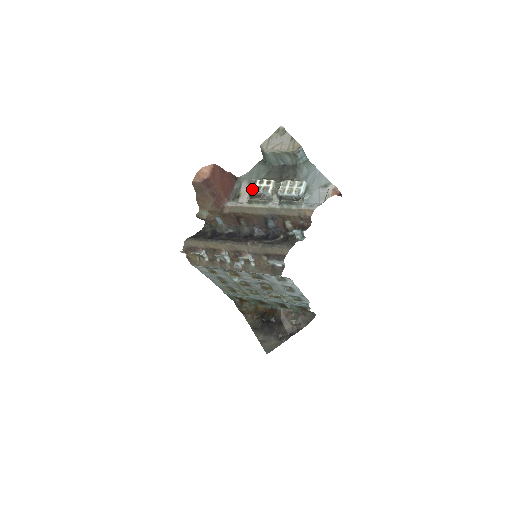
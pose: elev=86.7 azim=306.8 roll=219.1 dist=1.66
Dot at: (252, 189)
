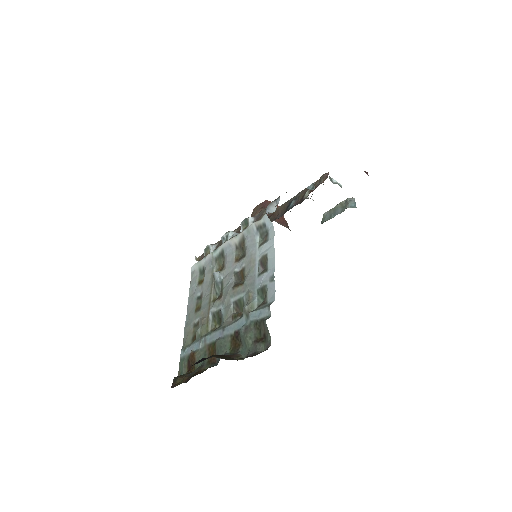
Dot at: occluded
